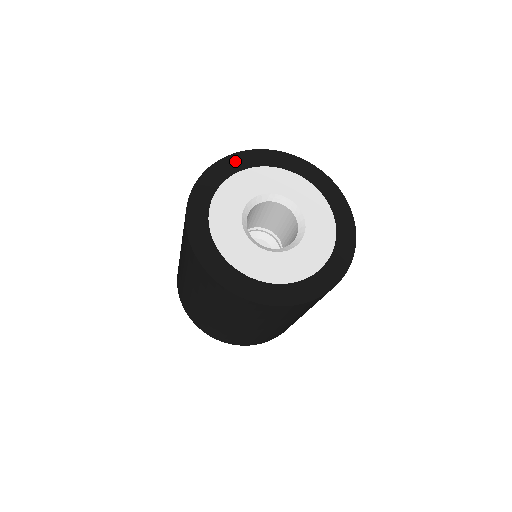
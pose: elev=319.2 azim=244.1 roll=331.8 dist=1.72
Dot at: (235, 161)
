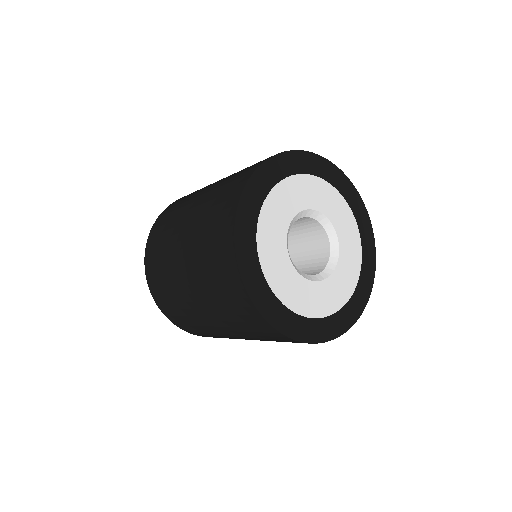
Dot at: (279, 165)
